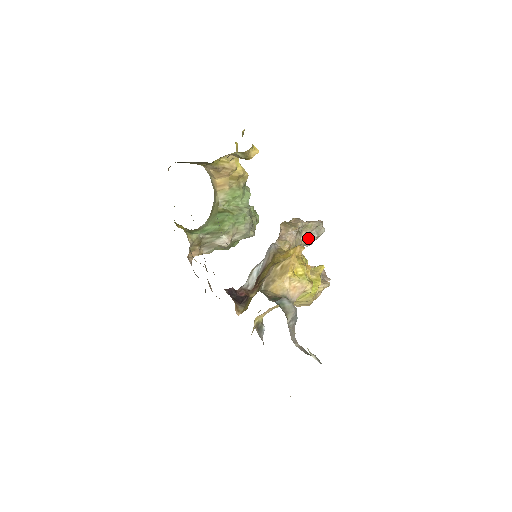
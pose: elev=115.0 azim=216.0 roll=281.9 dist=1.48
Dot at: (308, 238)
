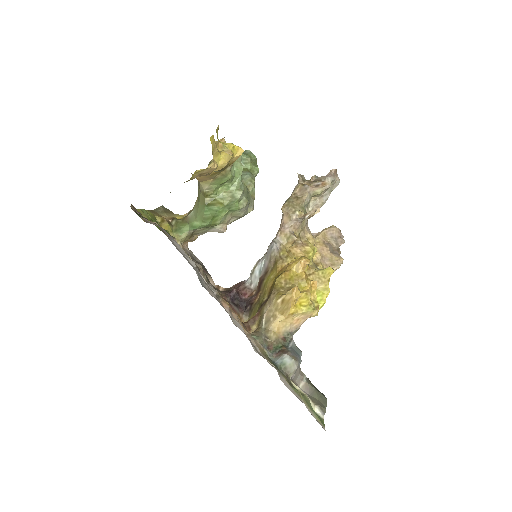
Dot at: (318, 205)
